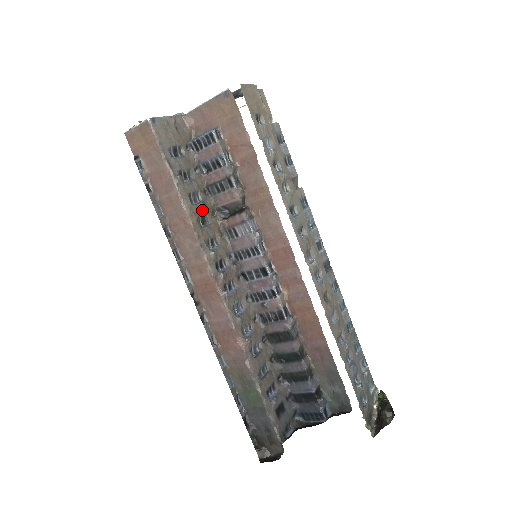
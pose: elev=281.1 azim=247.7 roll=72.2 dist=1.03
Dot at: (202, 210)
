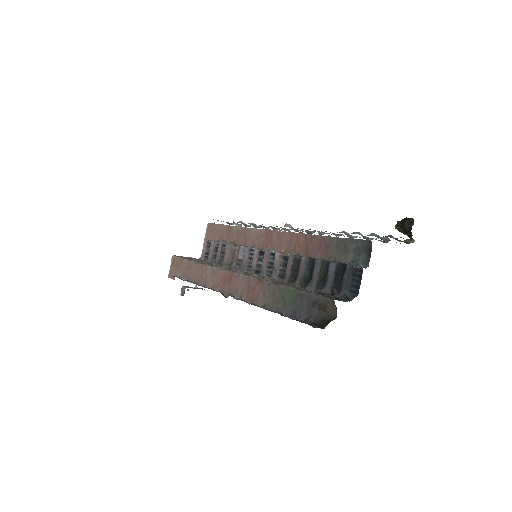
Dot at: (215, 265)
